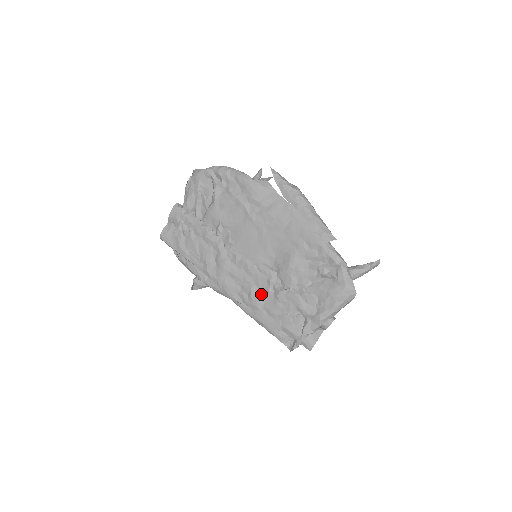
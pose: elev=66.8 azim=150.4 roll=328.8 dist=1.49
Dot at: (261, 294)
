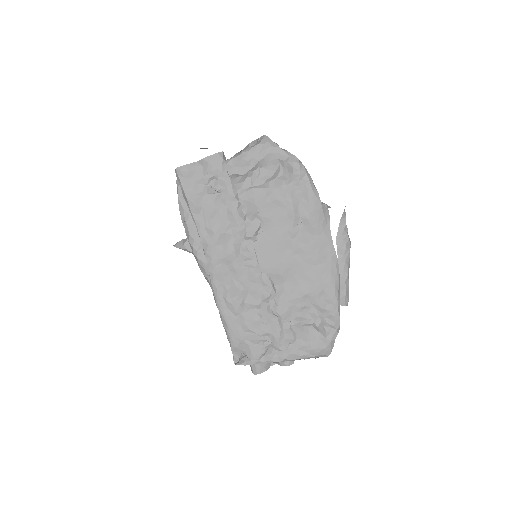
Dot at: (248, 302)
